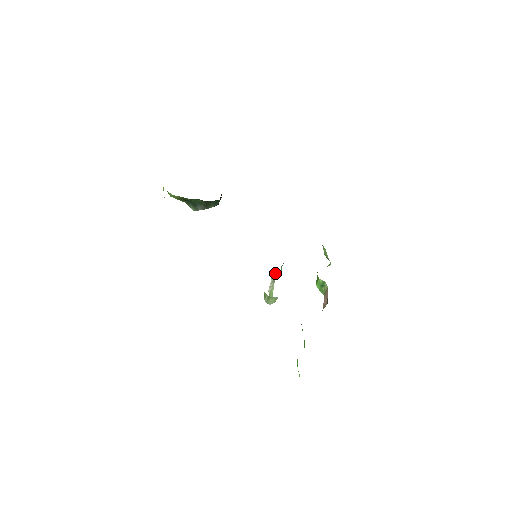
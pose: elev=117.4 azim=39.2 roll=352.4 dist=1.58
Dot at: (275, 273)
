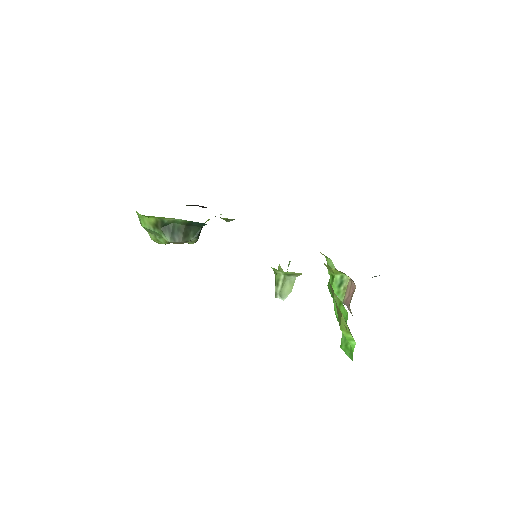
Dot at: occluded
